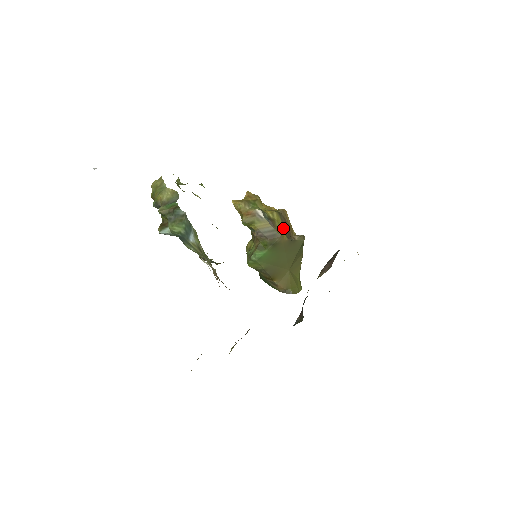
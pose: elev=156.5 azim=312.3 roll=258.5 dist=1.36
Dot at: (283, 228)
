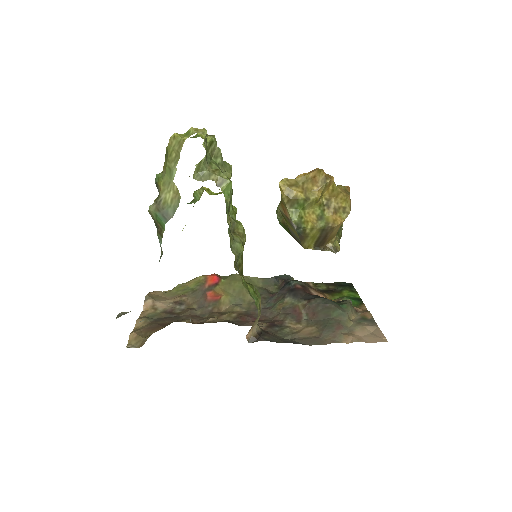
Dot at: (316, 240)
